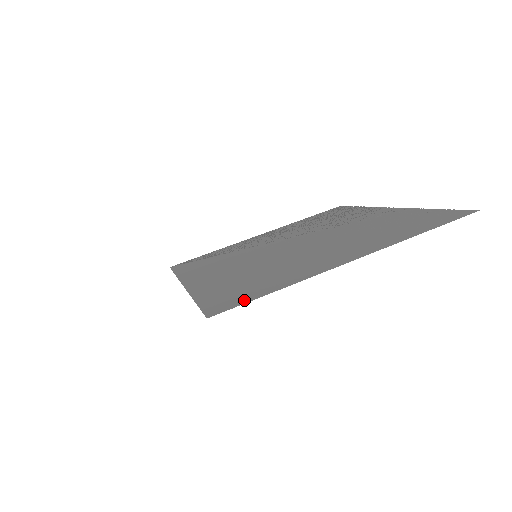
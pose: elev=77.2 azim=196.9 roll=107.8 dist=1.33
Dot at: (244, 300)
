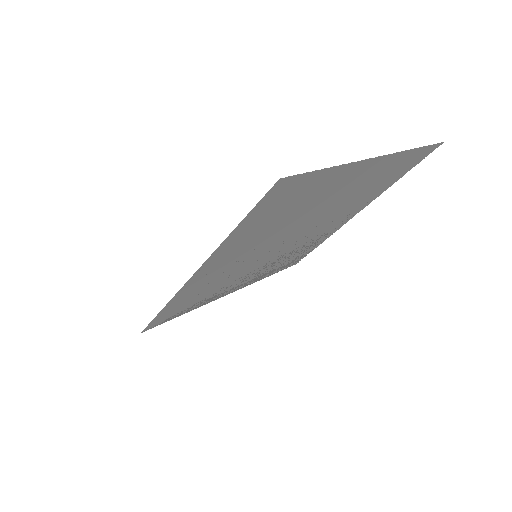
Dot at: (304, 178)
